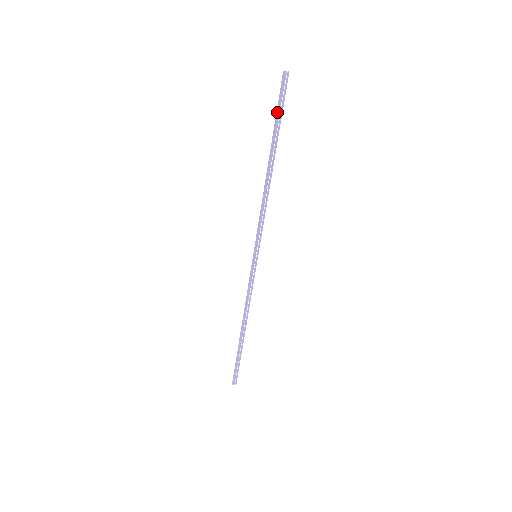
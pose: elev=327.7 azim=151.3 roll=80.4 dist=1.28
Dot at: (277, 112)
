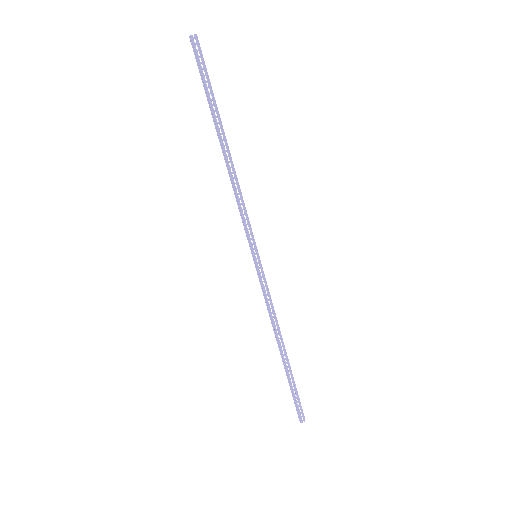
Dot at: (203, 83)
